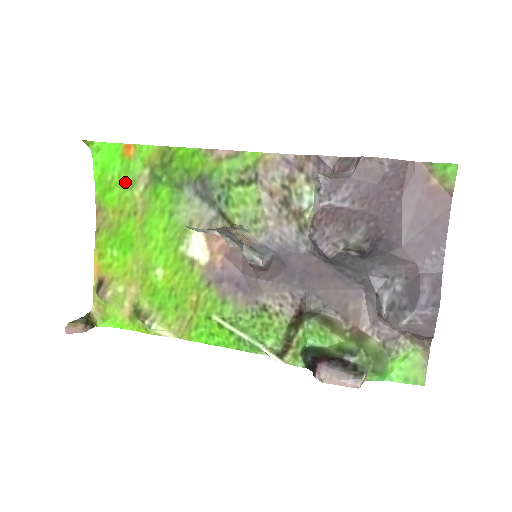
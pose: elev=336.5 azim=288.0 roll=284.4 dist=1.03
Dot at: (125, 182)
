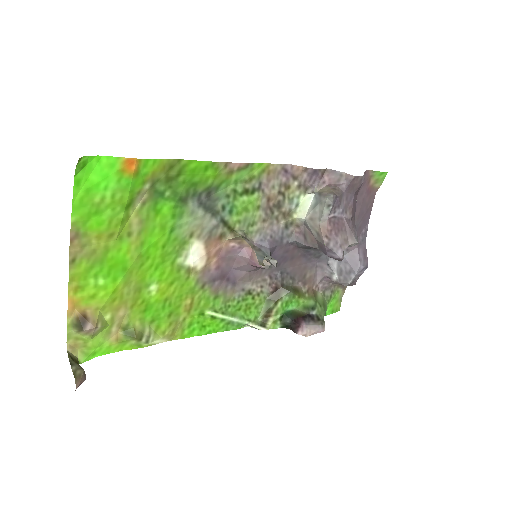
Dot at: (121, 203)
